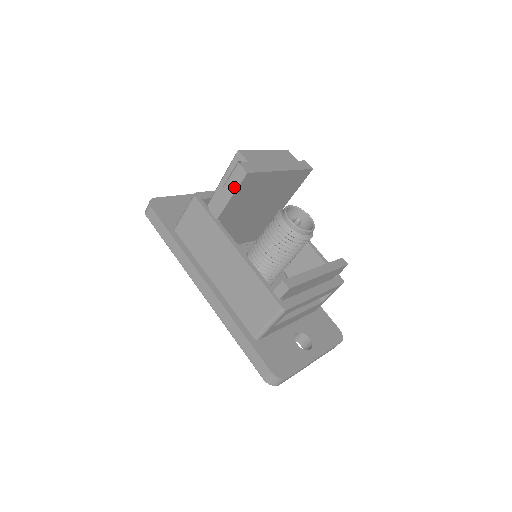
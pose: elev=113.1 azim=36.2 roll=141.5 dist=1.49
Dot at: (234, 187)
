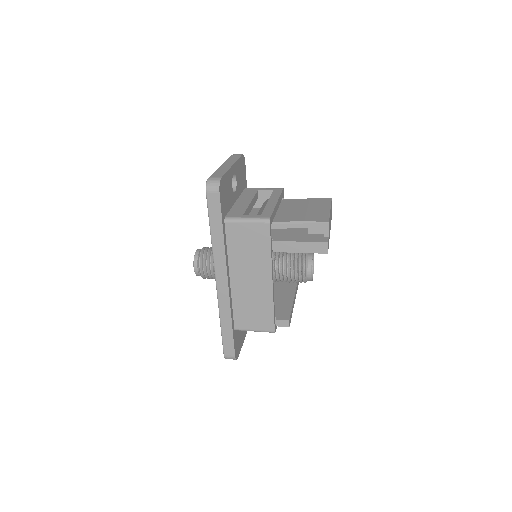
Dot at: (309, 250)
